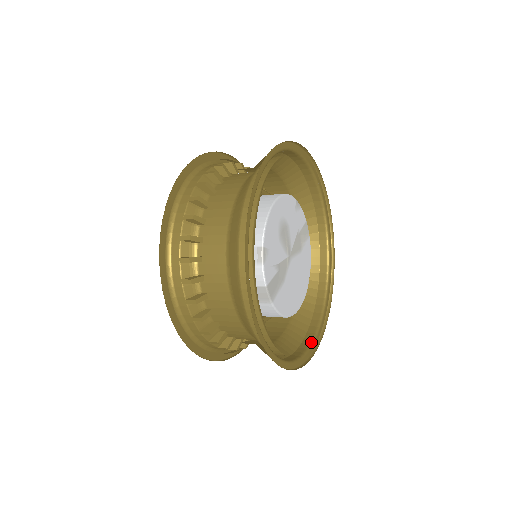
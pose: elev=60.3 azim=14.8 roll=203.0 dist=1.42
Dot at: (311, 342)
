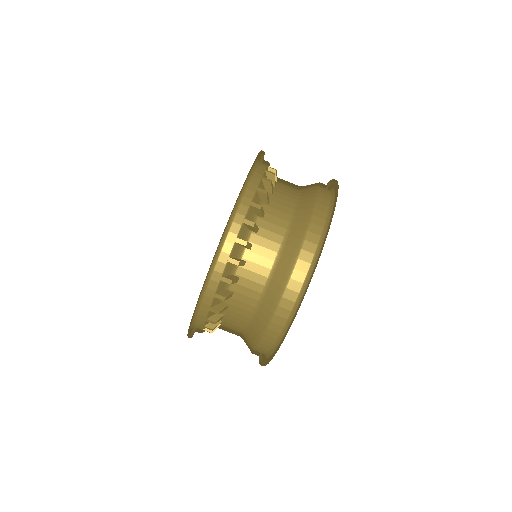
Dot at: occluded
